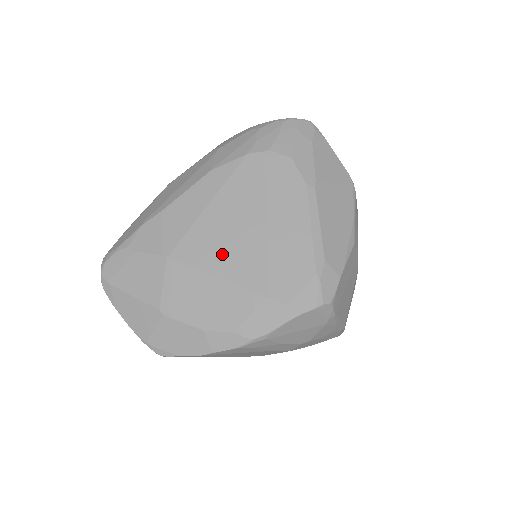
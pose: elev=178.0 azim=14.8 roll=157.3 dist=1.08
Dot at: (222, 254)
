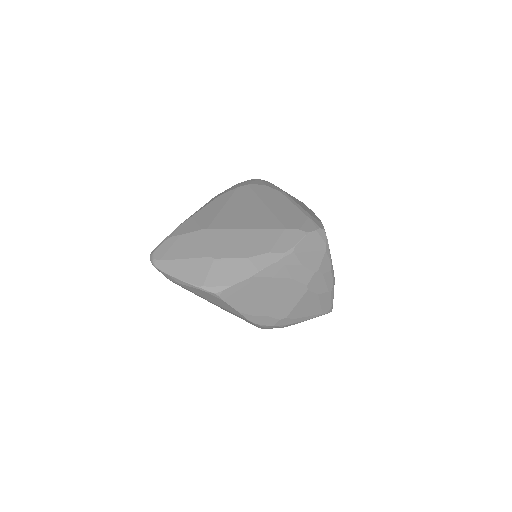
Dot at: (244, 220)
